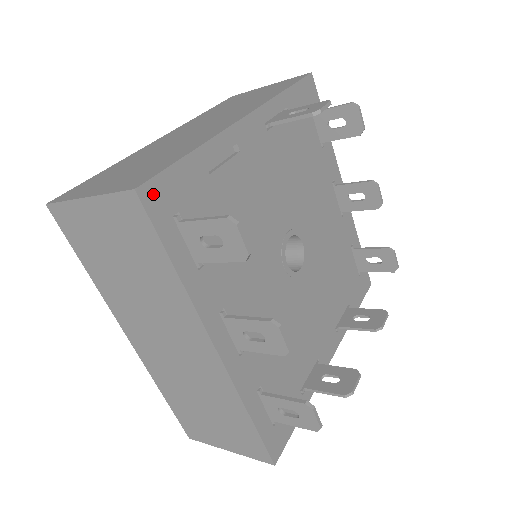
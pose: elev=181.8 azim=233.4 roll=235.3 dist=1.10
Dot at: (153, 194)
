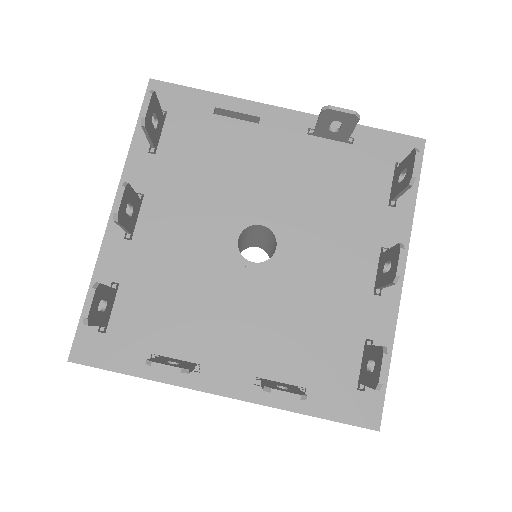
Dot at: (159, 90)
